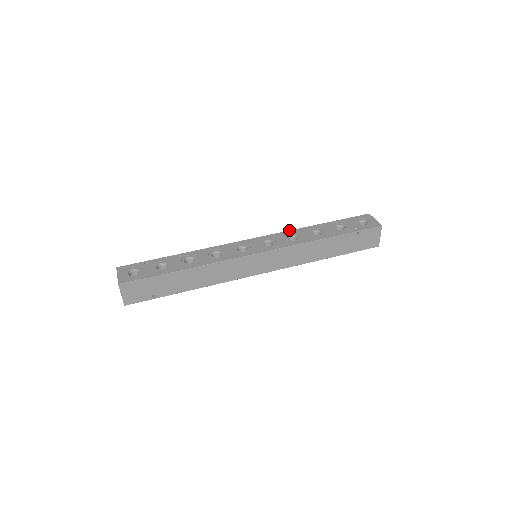
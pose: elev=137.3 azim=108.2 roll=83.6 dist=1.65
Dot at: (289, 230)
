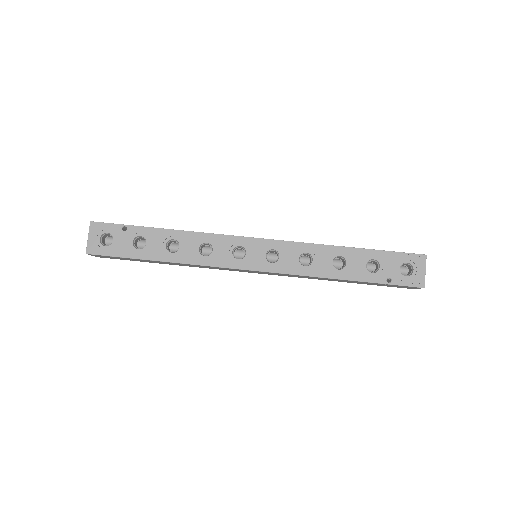
Dot at: (309, 243)
